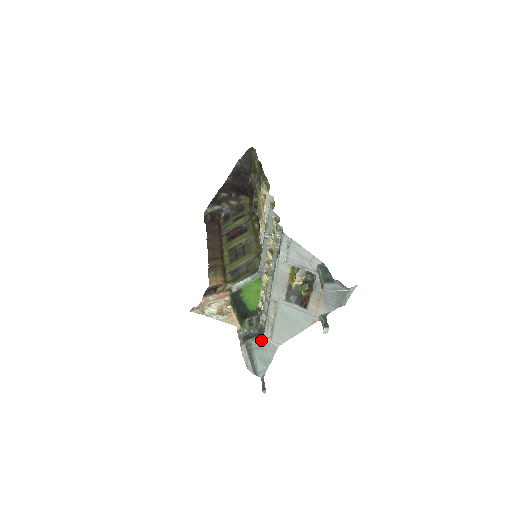
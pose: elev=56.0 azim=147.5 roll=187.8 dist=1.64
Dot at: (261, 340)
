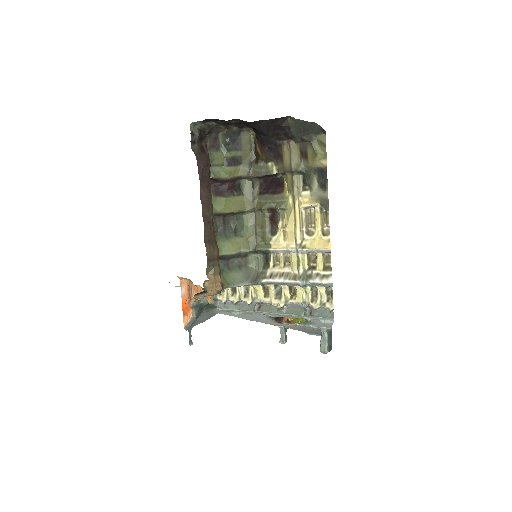
Dot at: (210, 311)
